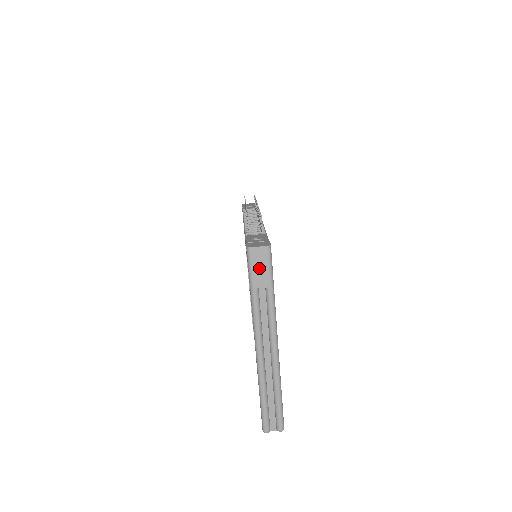
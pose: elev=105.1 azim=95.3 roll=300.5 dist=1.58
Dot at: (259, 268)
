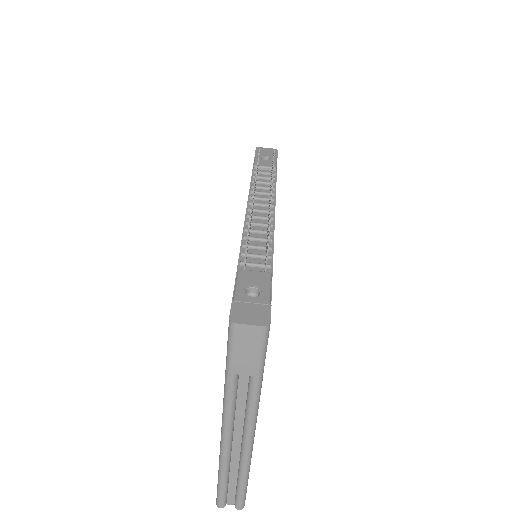
Dot at: (244, 351)
